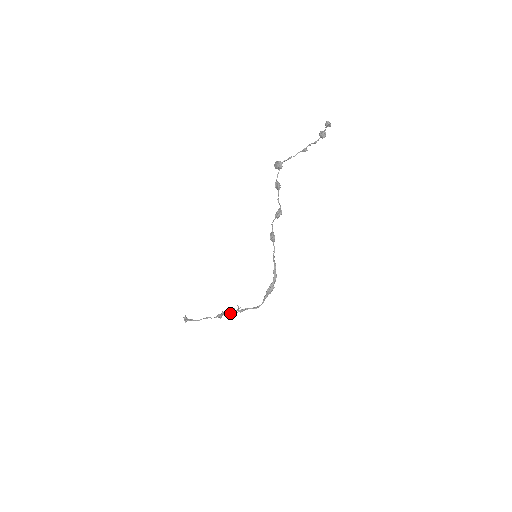
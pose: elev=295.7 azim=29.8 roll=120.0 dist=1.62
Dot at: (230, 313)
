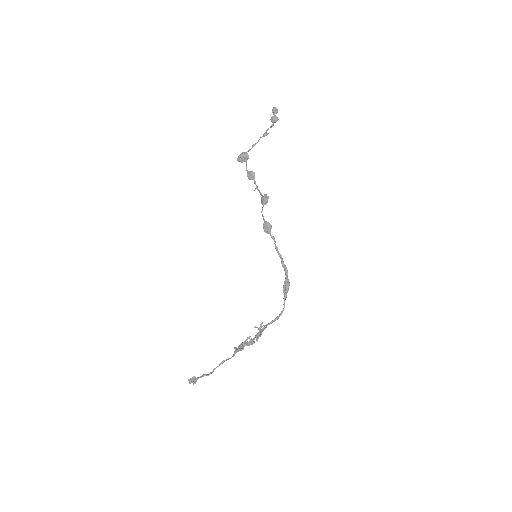
Dot at: (251, 339)
